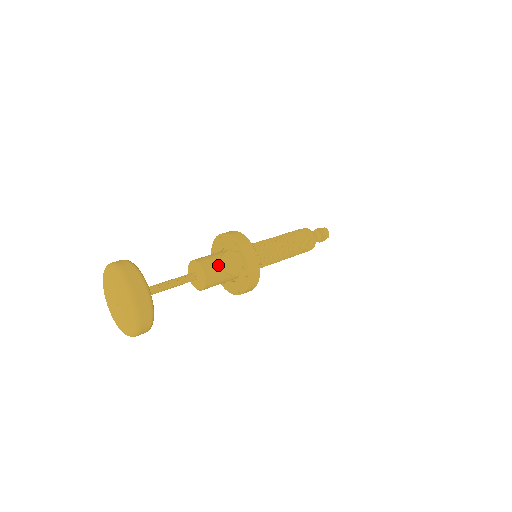
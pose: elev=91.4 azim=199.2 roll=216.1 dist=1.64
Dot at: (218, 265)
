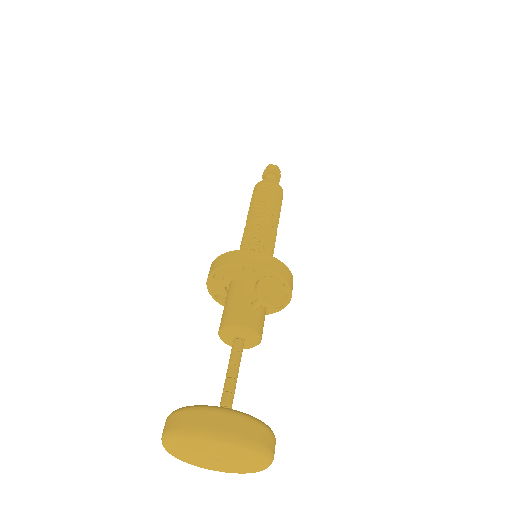
Dot at: (252, 306)
